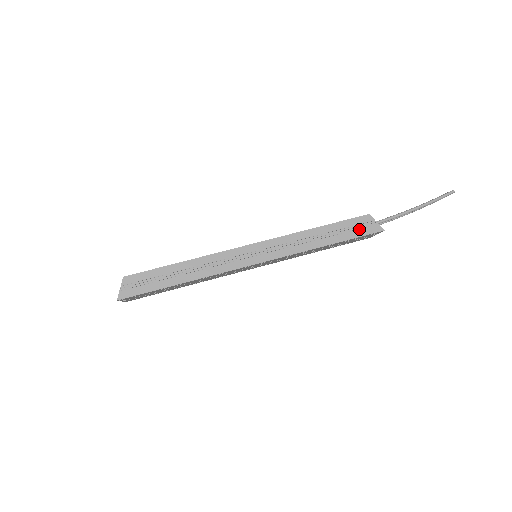
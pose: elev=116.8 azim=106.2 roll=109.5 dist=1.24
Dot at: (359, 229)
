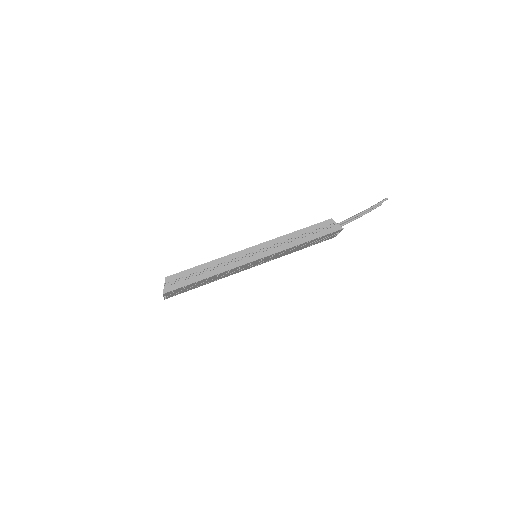
Dot at: (326, 229)
